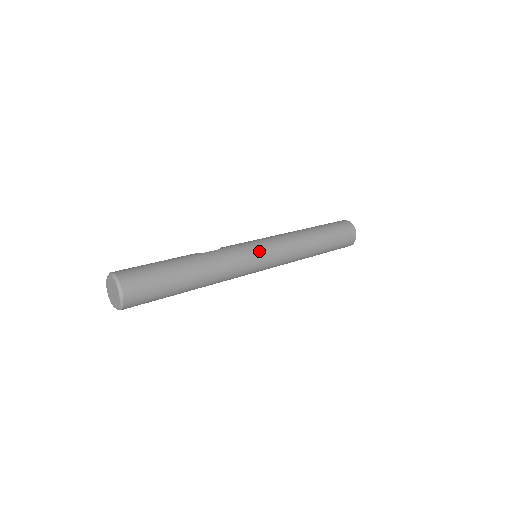
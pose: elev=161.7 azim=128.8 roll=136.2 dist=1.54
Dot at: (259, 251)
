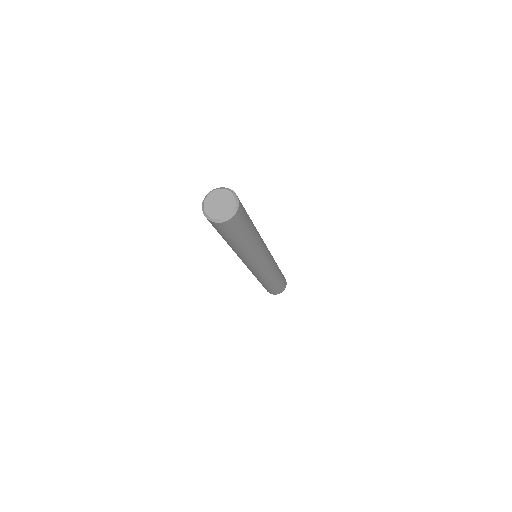
Dot at: (268, 256)
